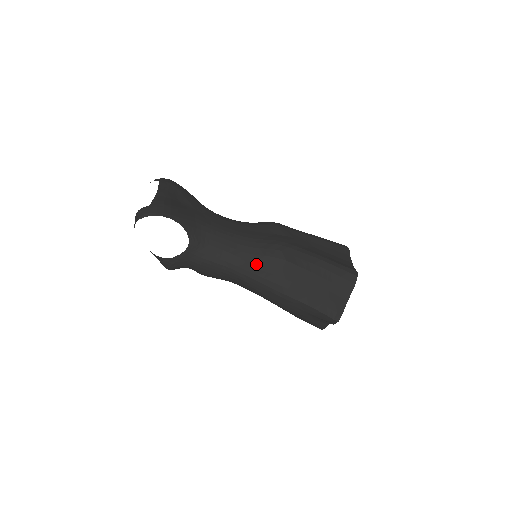
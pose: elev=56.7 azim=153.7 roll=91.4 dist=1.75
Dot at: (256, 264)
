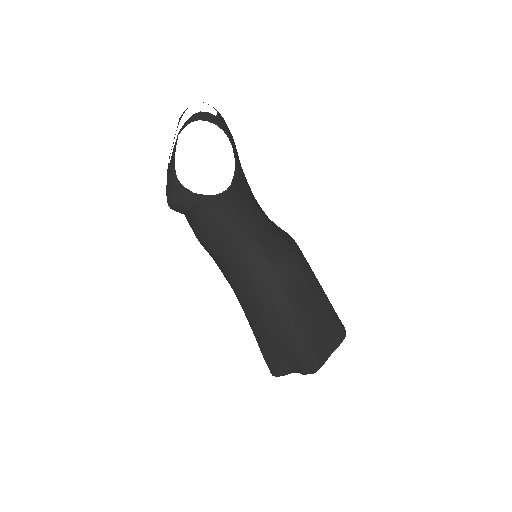
Dot at: (275, 260)
